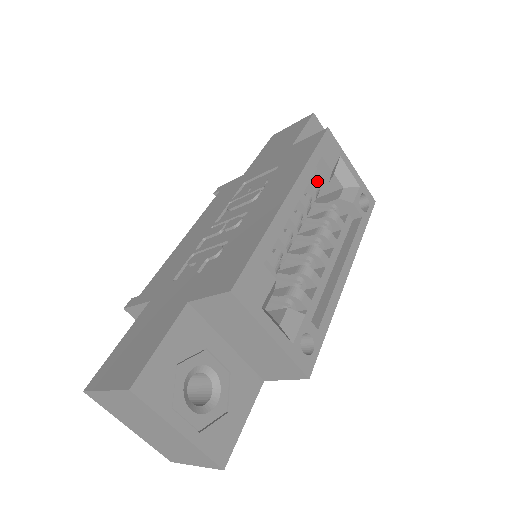
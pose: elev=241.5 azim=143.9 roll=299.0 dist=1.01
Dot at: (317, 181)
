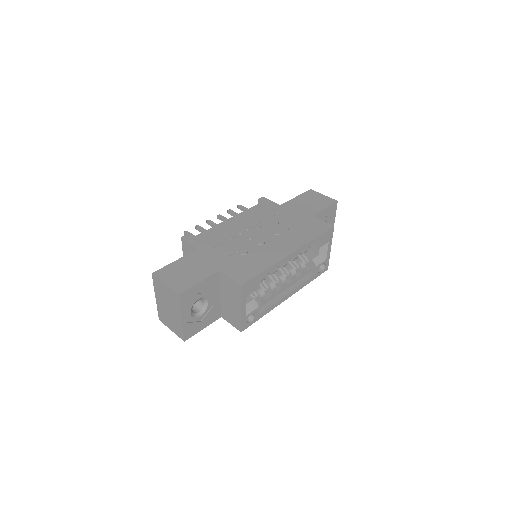
Dot at: (309, 246)
